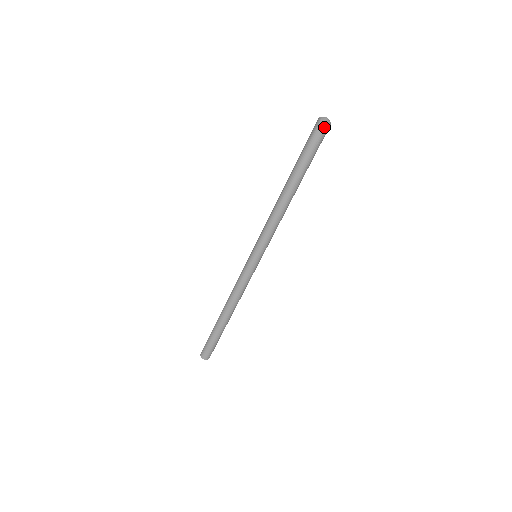
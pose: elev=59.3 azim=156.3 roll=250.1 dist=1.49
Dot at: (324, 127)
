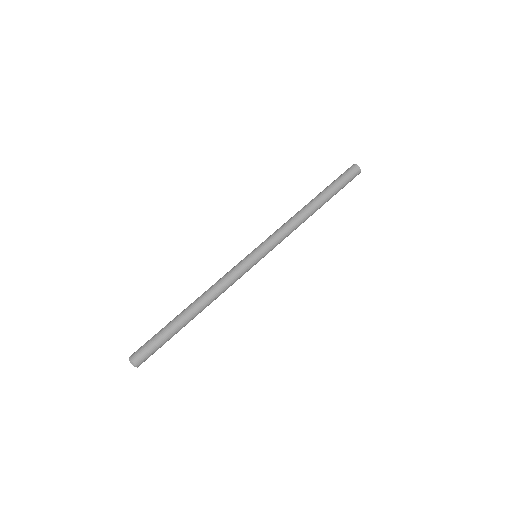
Dot at: (356, 170)
